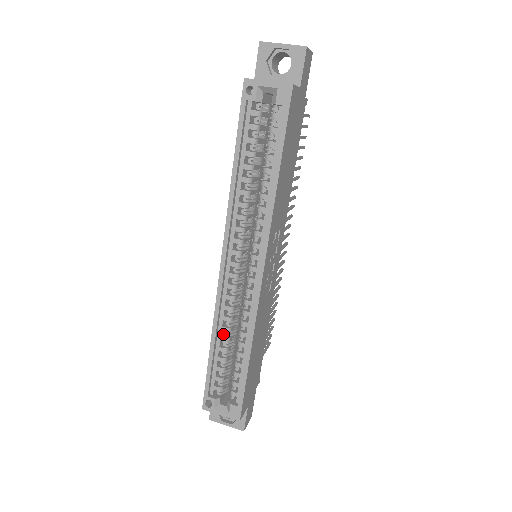
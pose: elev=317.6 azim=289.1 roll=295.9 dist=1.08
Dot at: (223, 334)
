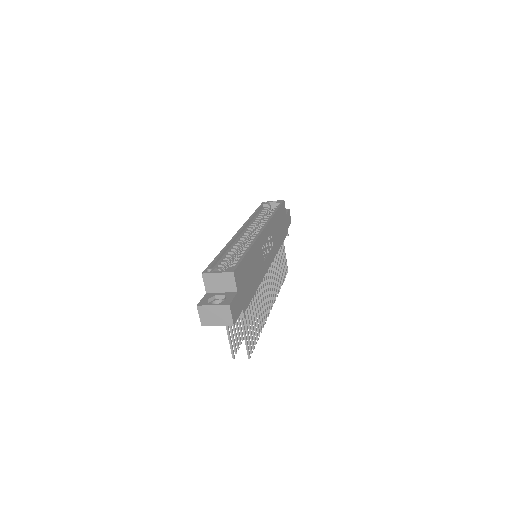
Dot at: occluded
